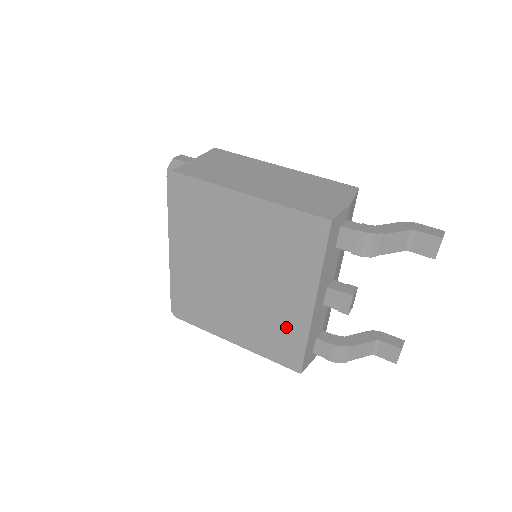
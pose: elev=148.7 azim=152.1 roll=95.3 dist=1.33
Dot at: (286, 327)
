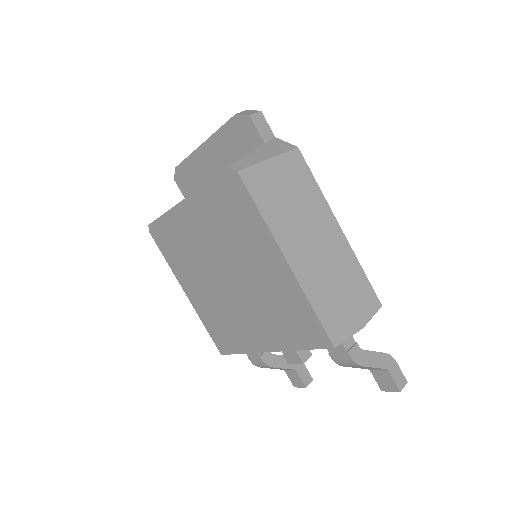
Dot at: (236, 334)
